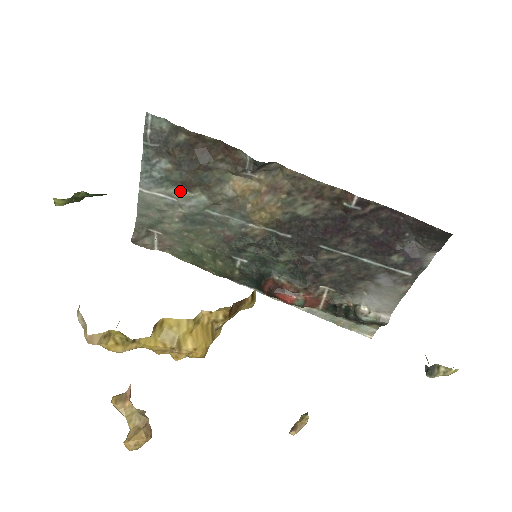
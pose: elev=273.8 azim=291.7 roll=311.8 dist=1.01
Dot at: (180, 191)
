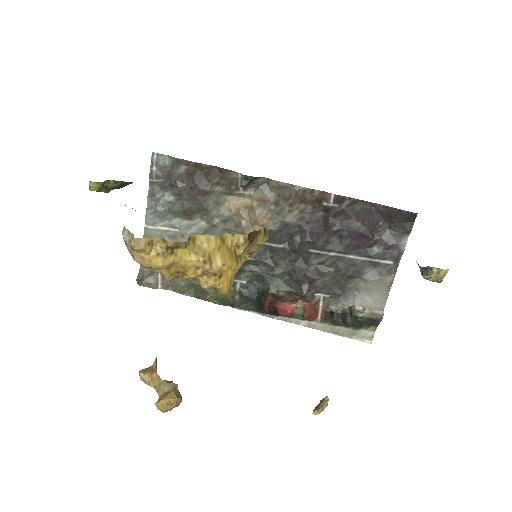
Dot at: (182, 221)
